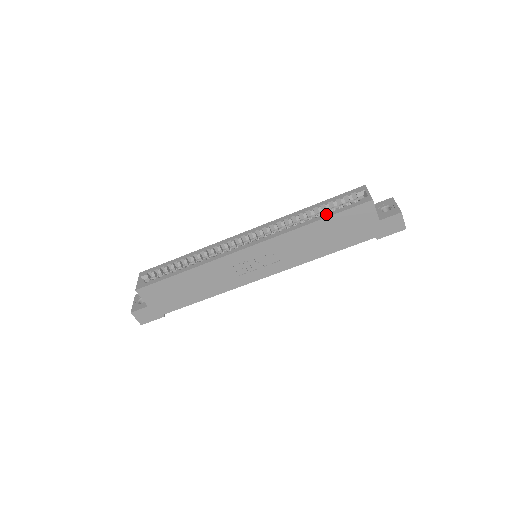
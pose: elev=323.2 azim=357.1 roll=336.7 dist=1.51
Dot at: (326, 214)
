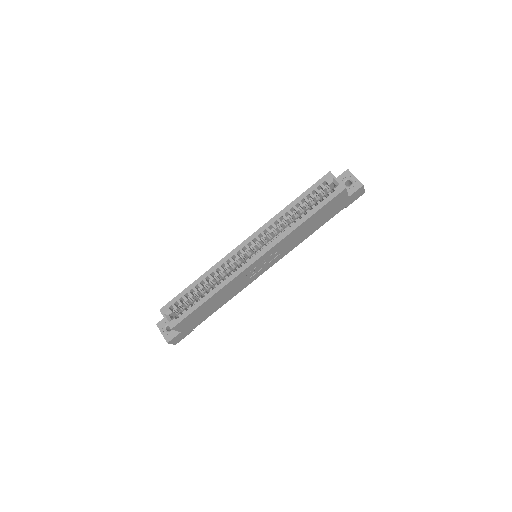
Dot at: (312, 210)
